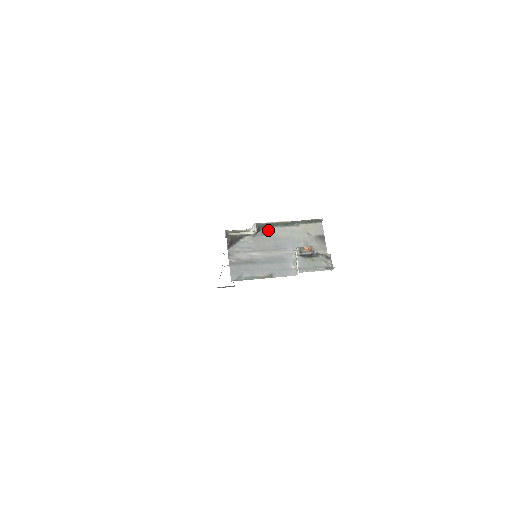
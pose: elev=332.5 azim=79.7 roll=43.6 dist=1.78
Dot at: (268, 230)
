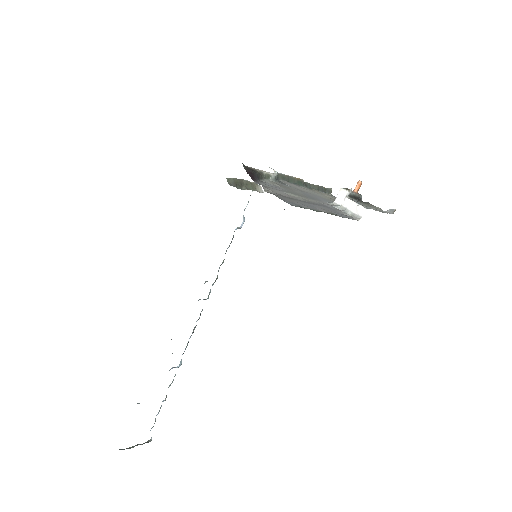
Dot at: (285, 182)
